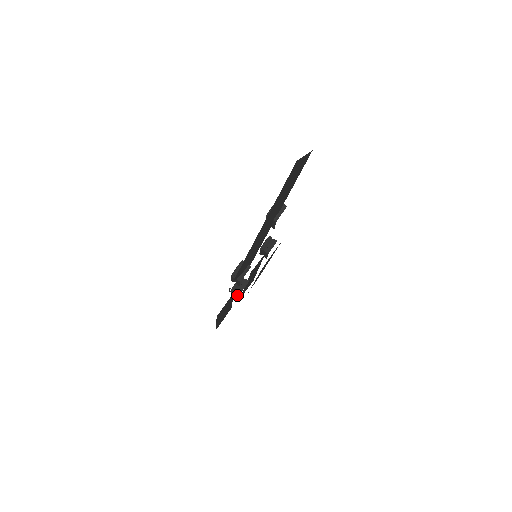
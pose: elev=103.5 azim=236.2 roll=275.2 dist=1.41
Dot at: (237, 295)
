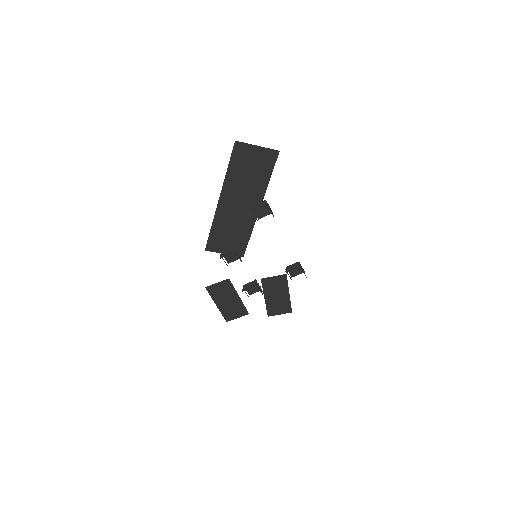
Dot at: occluded
